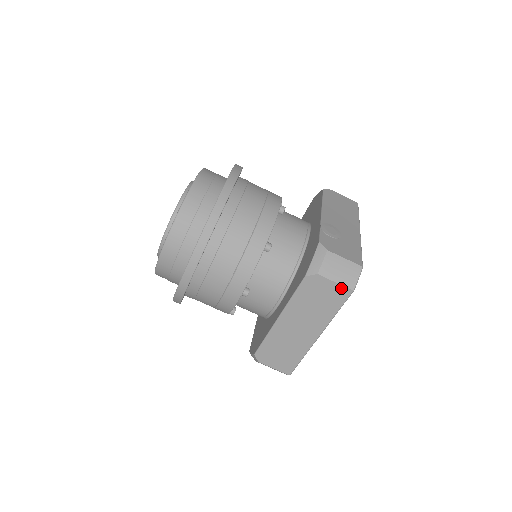
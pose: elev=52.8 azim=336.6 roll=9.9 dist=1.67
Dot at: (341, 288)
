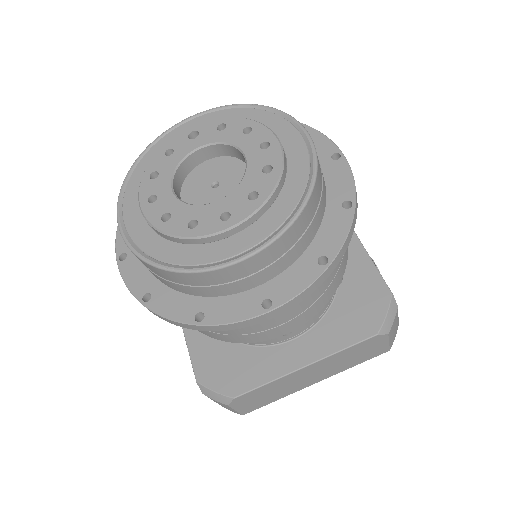
Dot at: (386, 347)
